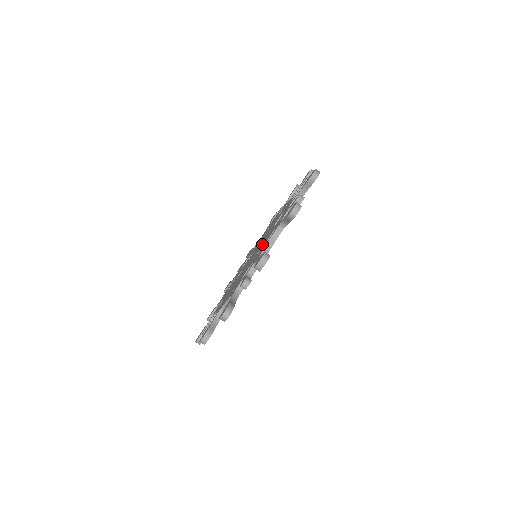
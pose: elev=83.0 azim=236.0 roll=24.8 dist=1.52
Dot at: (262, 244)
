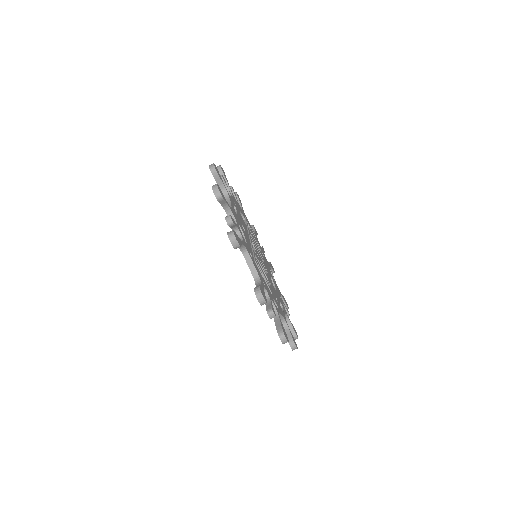
Dot at: occluded
